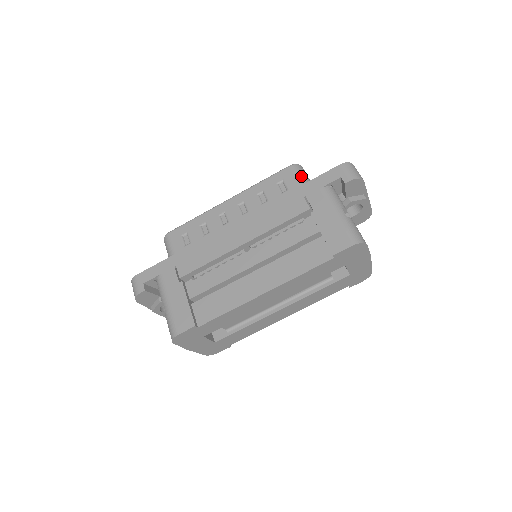
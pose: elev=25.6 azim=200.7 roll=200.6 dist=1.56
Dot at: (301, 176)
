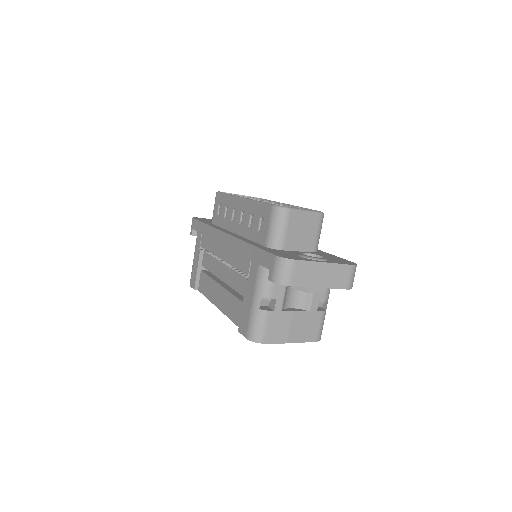
Dot at: (273, 226)
